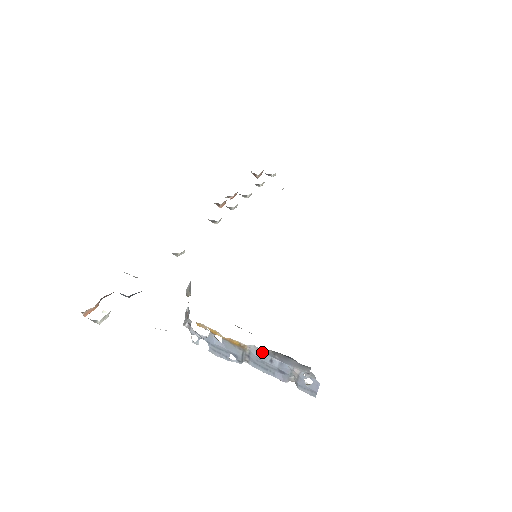
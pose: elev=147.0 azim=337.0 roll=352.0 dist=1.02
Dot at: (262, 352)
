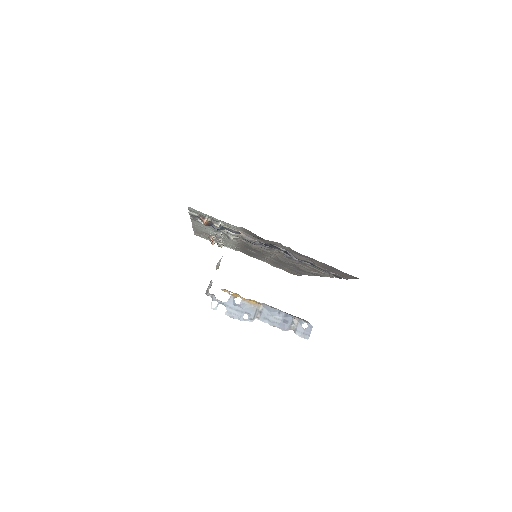
Dot at: (272, 307)
